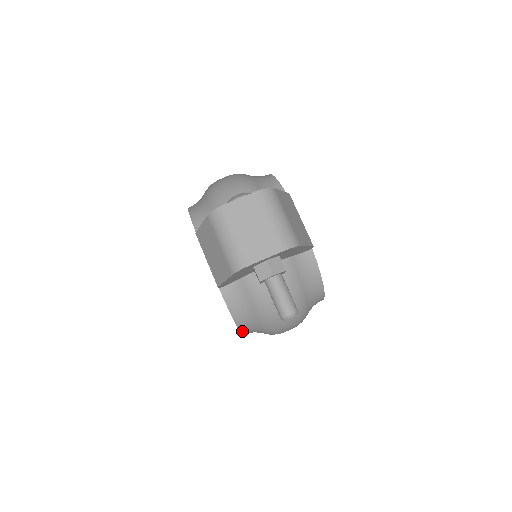
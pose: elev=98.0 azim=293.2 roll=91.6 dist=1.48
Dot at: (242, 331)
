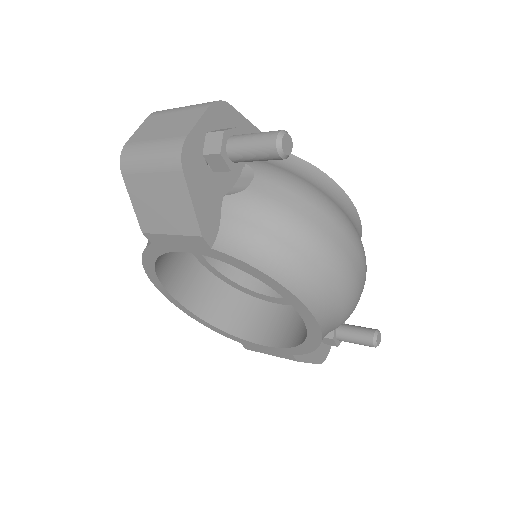
Dot at: (301, 297)
